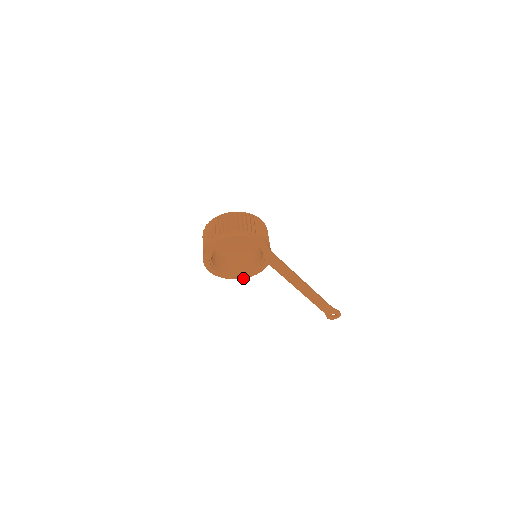
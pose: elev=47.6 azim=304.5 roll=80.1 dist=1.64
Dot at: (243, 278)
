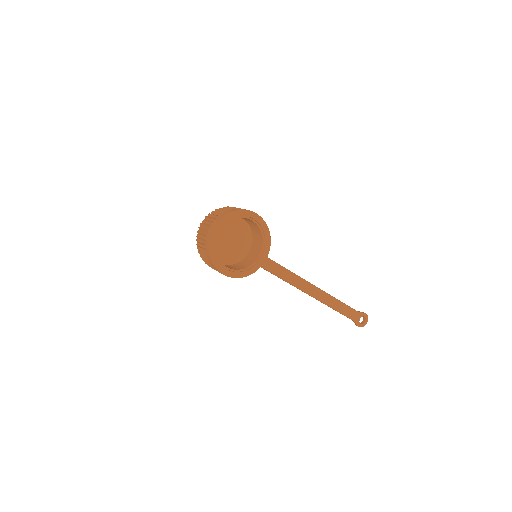
Dot at: (256, 270)
